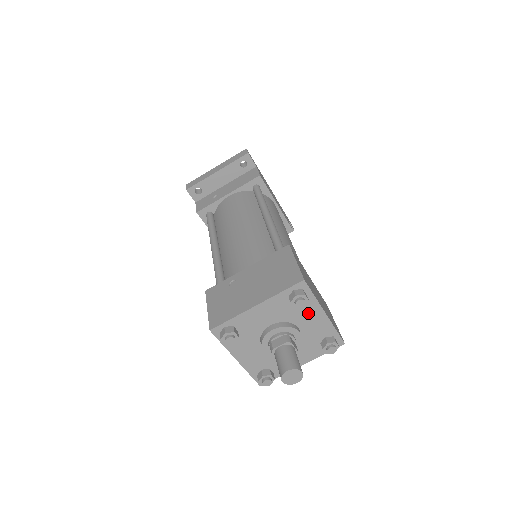
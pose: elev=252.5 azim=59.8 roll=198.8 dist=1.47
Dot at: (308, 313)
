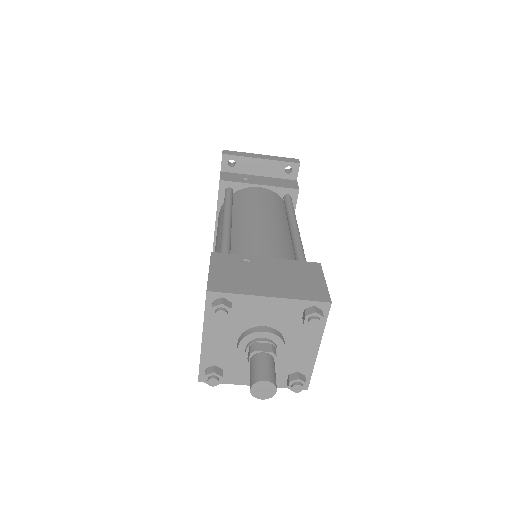
Dot at: (305, 337)
